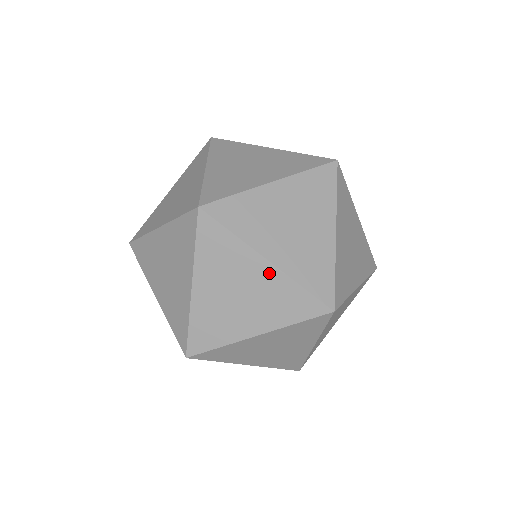
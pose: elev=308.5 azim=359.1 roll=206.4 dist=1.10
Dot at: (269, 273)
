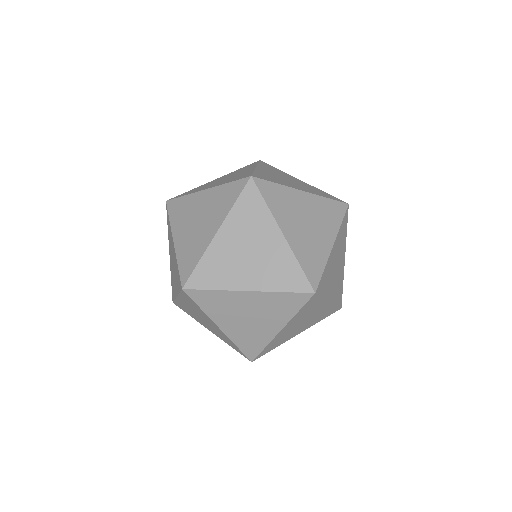
Dot at: (208, 194)
